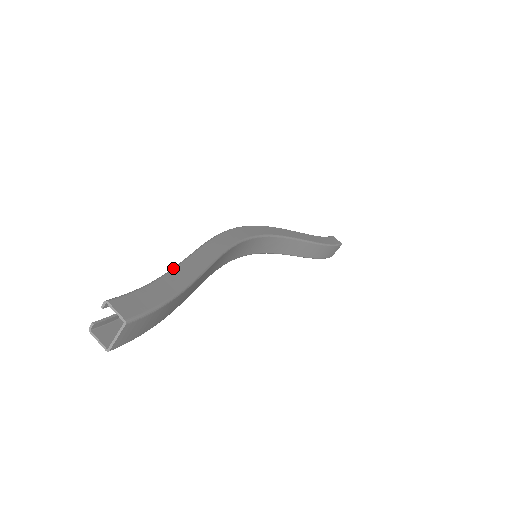
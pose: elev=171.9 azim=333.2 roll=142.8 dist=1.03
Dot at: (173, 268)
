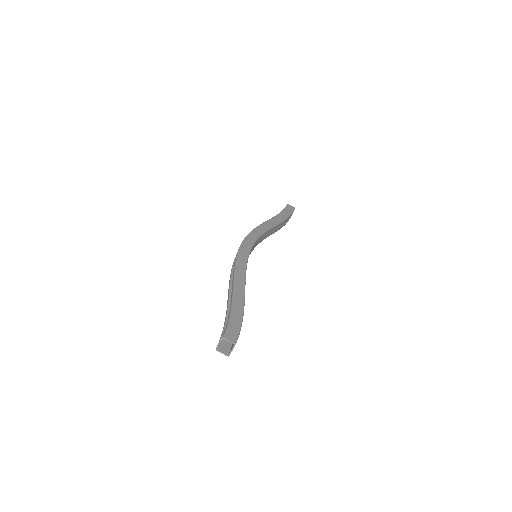
Dot at: (232, 300)
